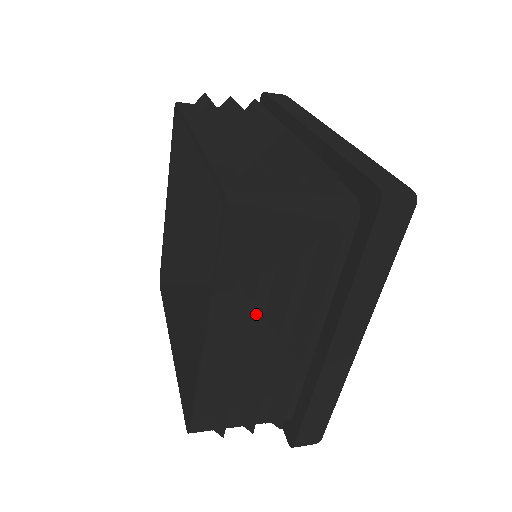
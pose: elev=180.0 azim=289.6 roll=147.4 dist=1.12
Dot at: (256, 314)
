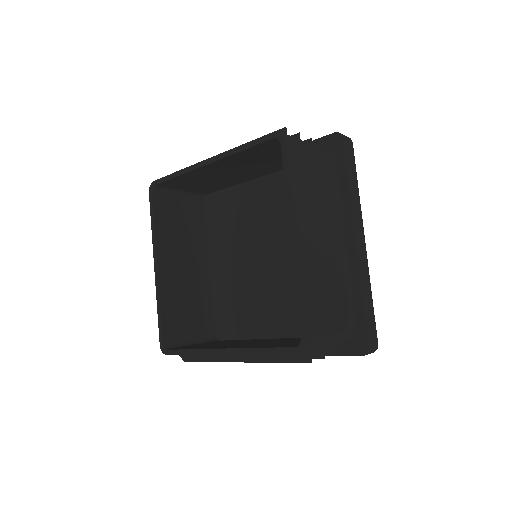
Dot at: occluded
